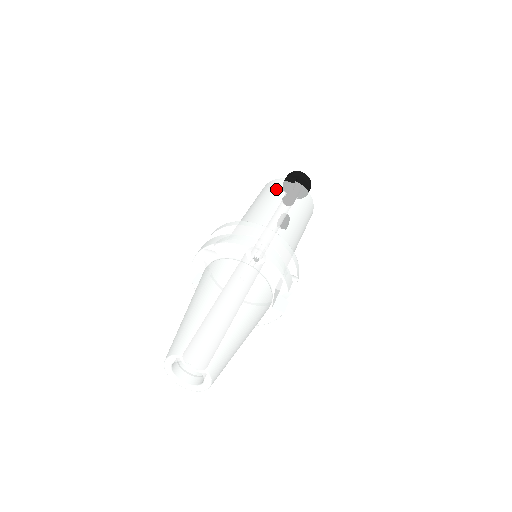
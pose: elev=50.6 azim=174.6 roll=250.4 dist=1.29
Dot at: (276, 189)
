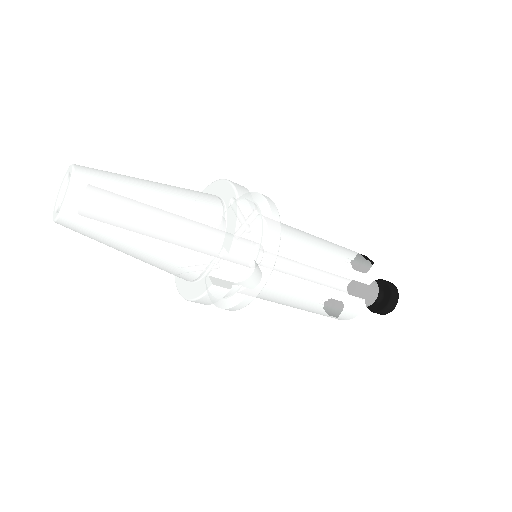
Dot at: occluded
